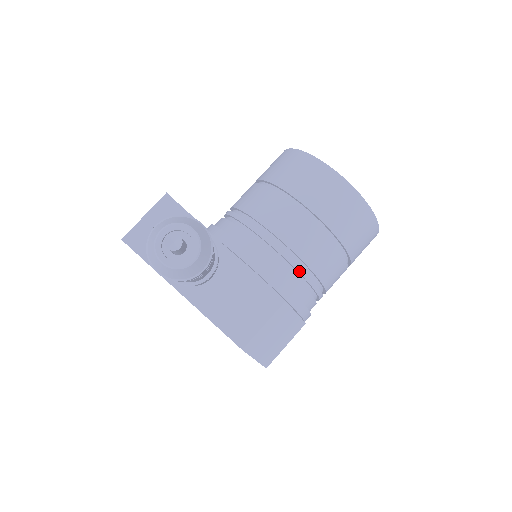
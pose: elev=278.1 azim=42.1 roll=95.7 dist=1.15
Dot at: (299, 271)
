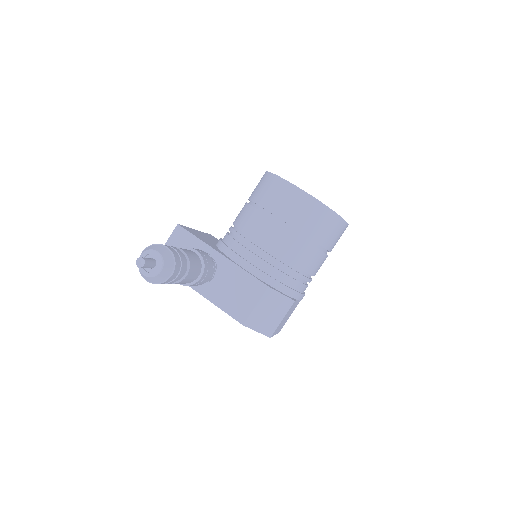
Dot at: (277, 263)
